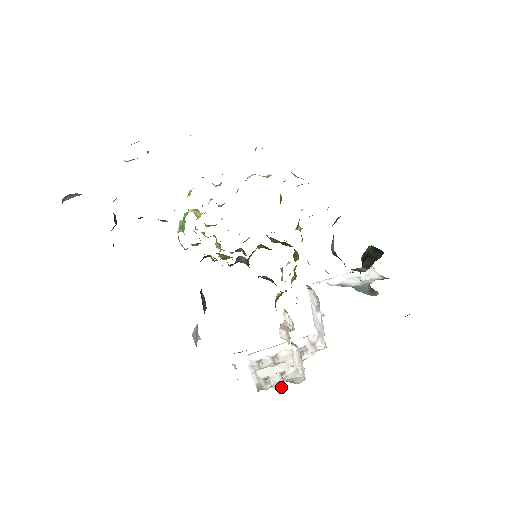
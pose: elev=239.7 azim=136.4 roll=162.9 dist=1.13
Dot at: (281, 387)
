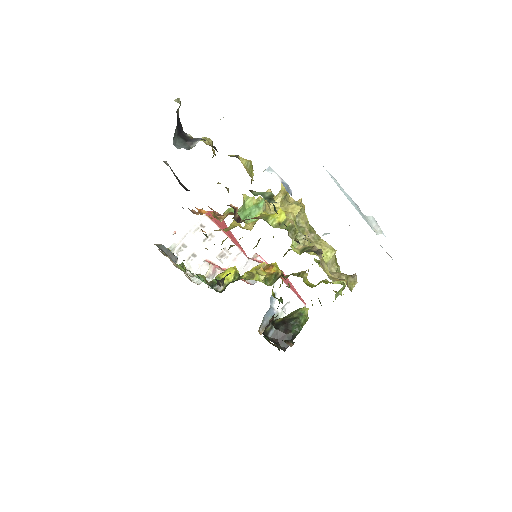
Dot at: occluded
